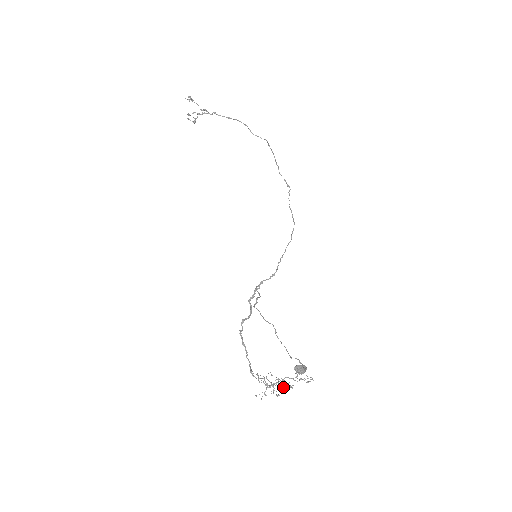
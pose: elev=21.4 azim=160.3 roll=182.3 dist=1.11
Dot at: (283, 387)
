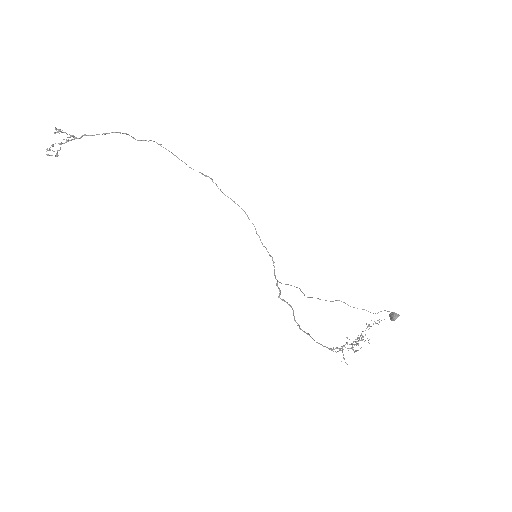
Dot at: occluded
